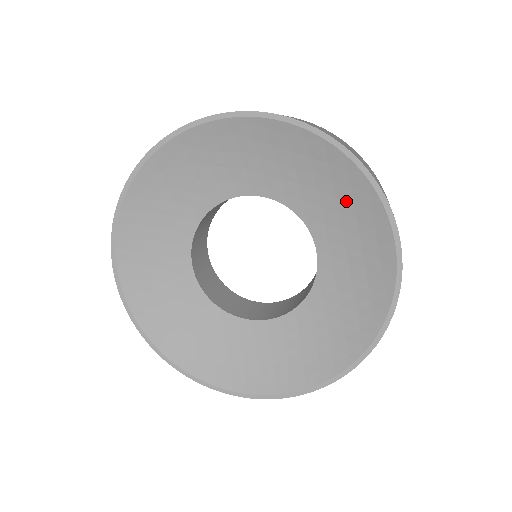
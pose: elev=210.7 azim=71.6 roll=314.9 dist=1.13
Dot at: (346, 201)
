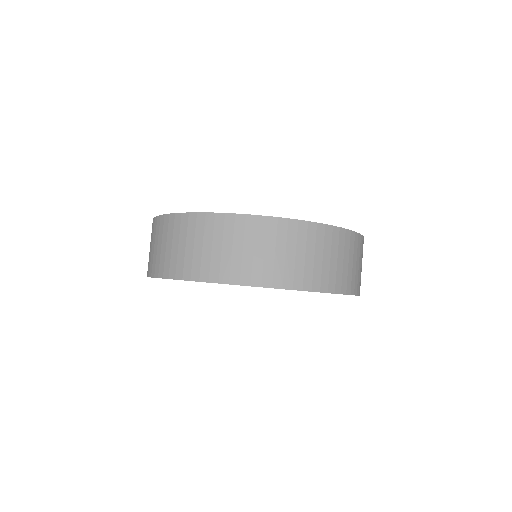
Dot at: occluded
